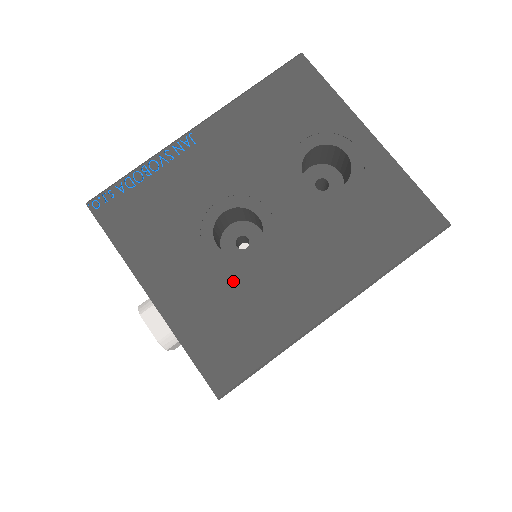
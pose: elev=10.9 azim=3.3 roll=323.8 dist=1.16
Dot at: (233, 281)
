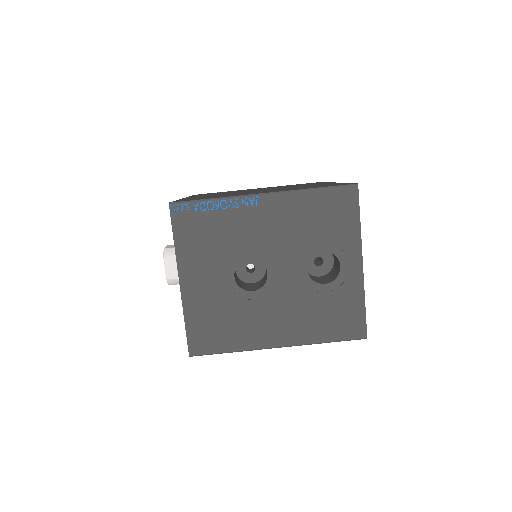
Dot at: (232, 301)
